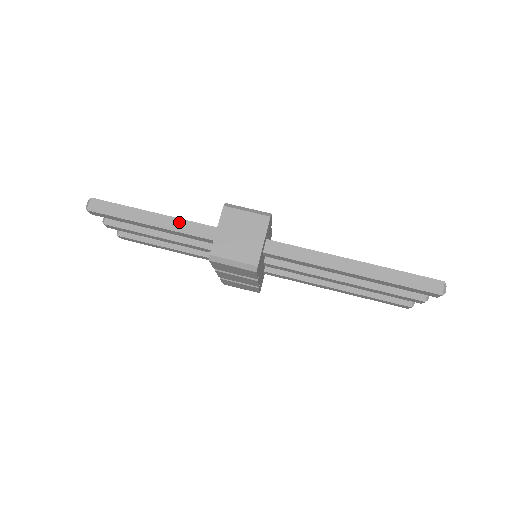
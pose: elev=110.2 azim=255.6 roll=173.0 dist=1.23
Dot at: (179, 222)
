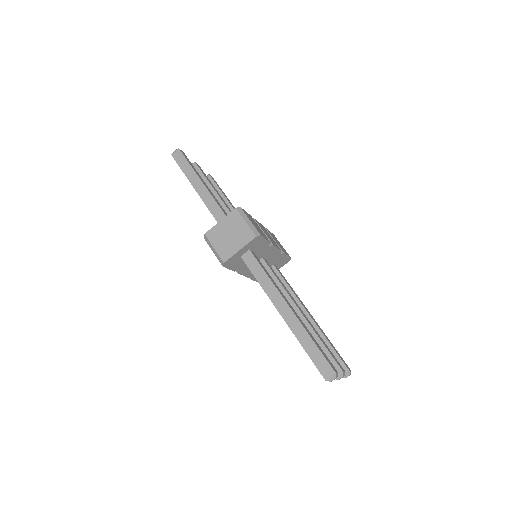
Dot at: (211, 199)
